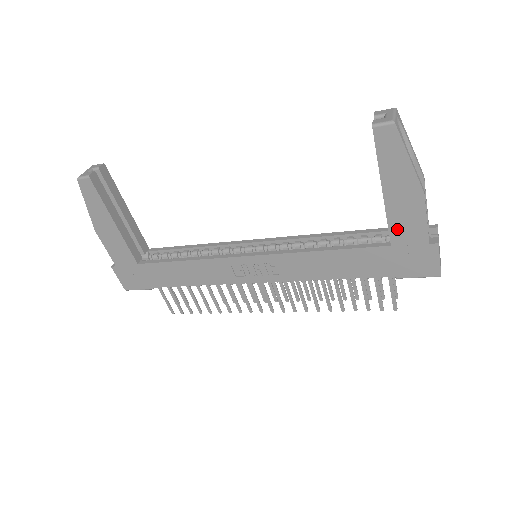
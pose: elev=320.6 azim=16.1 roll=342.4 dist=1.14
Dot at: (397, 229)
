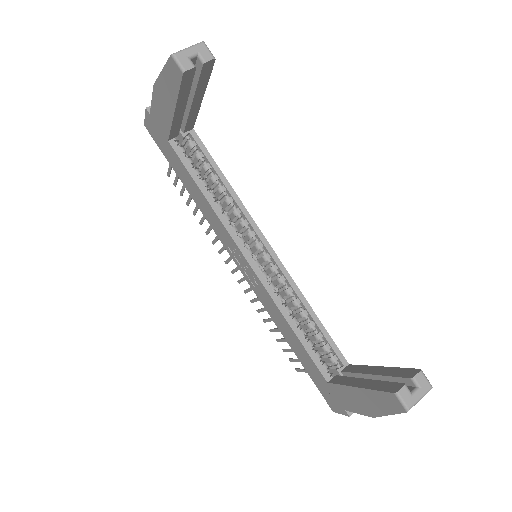
Dot at: (340, 390)
